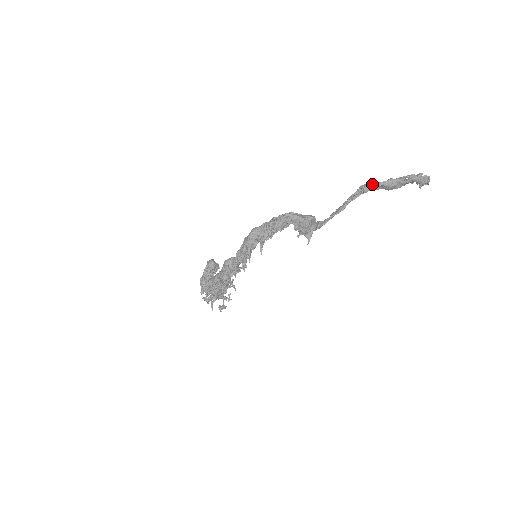
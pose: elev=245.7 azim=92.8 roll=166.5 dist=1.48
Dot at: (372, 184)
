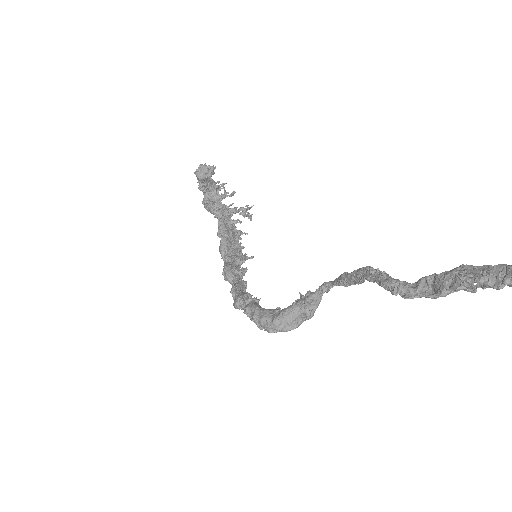
Dot at: (402, 296)
